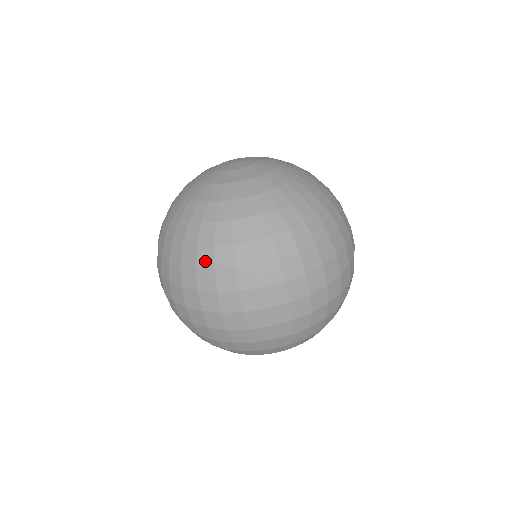
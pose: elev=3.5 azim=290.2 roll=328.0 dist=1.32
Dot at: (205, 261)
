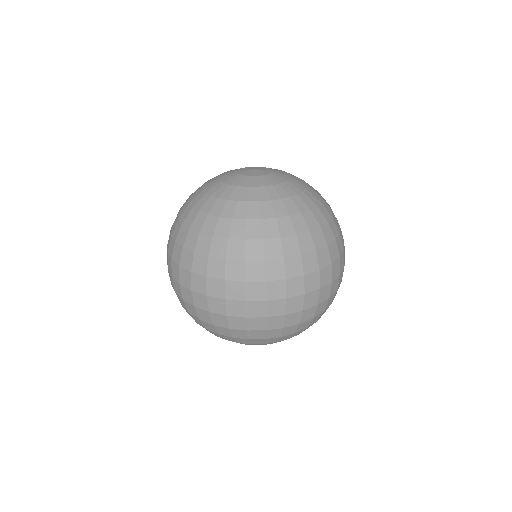
Dot at: (307, 246)
